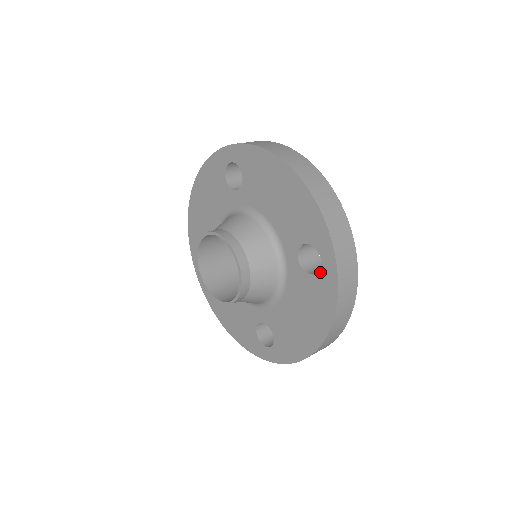
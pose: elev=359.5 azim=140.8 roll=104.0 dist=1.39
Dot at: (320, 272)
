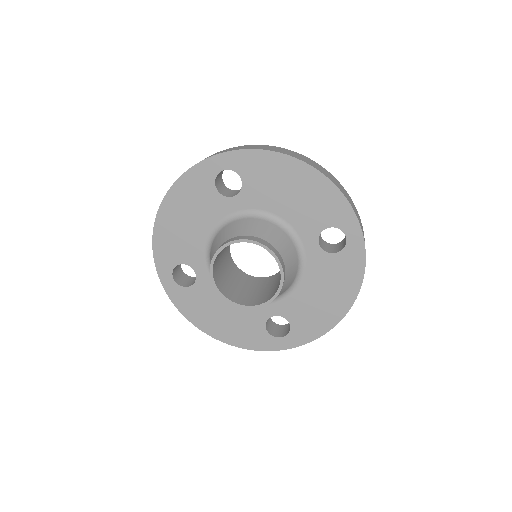
Dot at: (346, 248)
